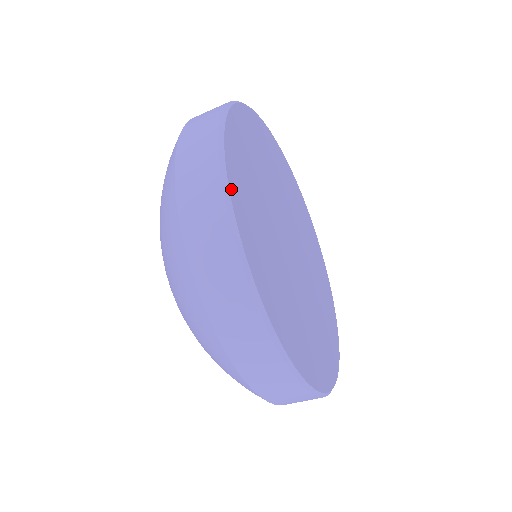
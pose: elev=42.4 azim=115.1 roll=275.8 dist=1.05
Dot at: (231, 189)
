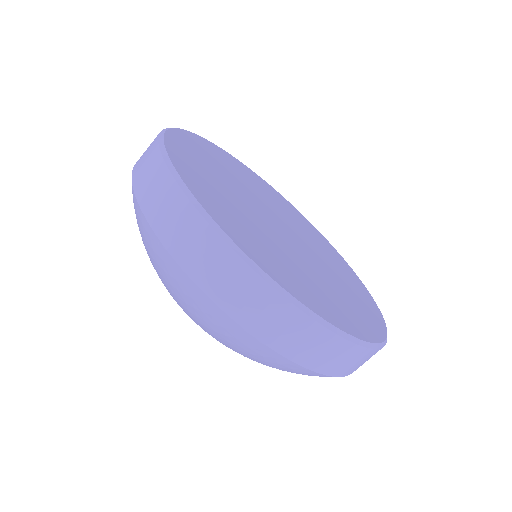
Dot at: (203, 139)
